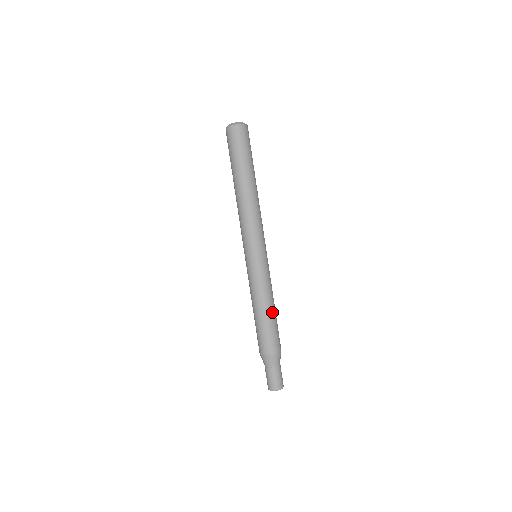
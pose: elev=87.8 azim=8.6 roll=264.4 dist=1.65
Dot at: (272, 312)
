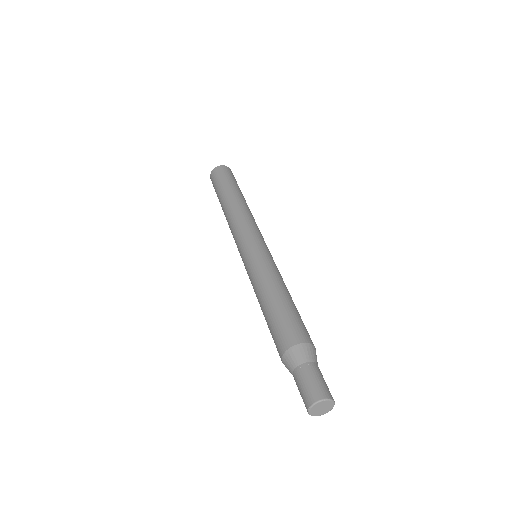
Dot at: (280, 296)
